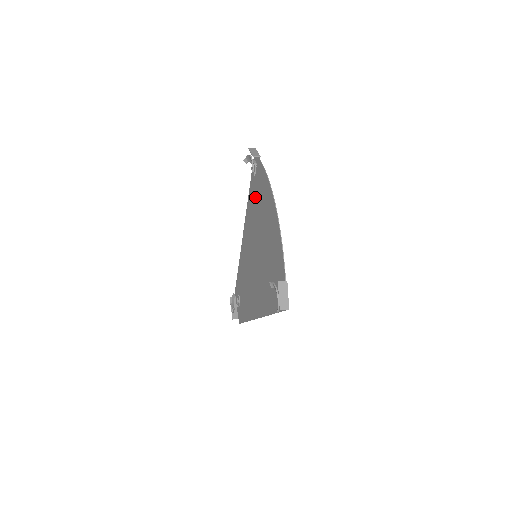
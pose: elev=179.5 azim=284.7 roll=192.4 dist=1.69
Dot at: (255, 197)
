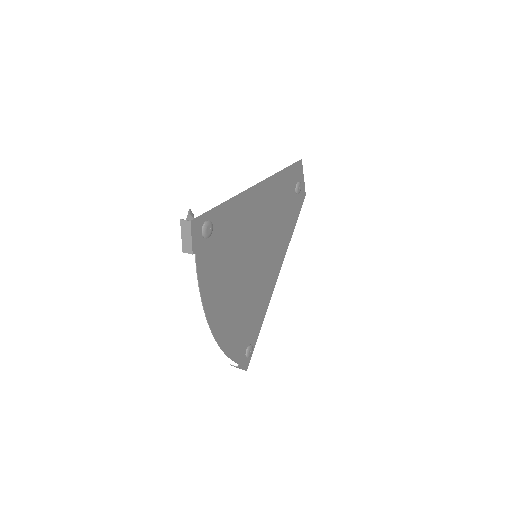
Dot at: (224, 239)
